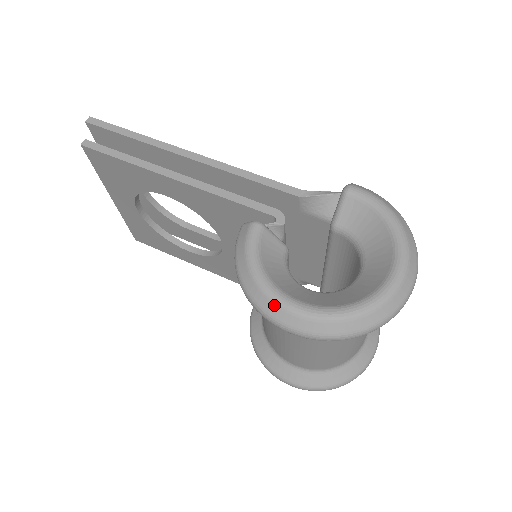
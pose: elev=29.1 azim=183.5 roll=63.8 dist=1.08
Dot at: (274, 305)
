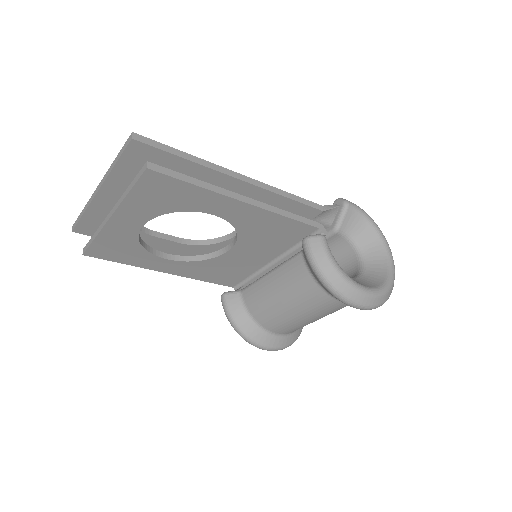
Dot at: (359, 293)
